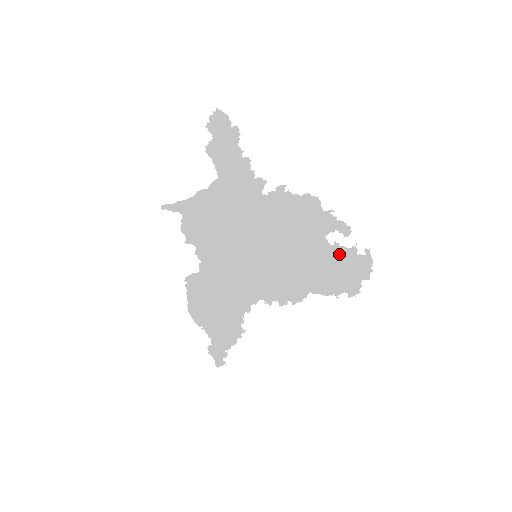
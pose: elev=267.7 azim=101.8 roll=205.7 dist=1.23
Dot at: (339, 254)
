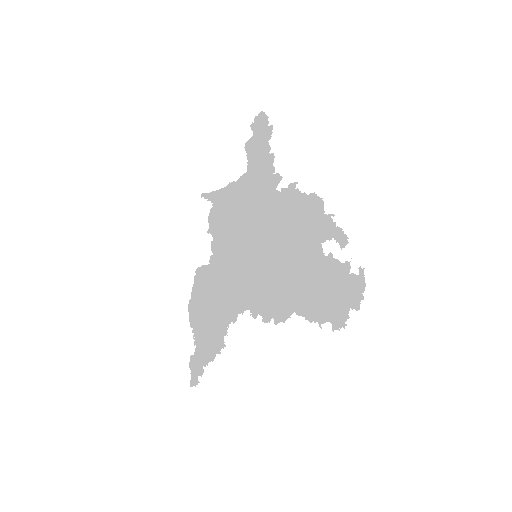
Dot at: (331, 269)
